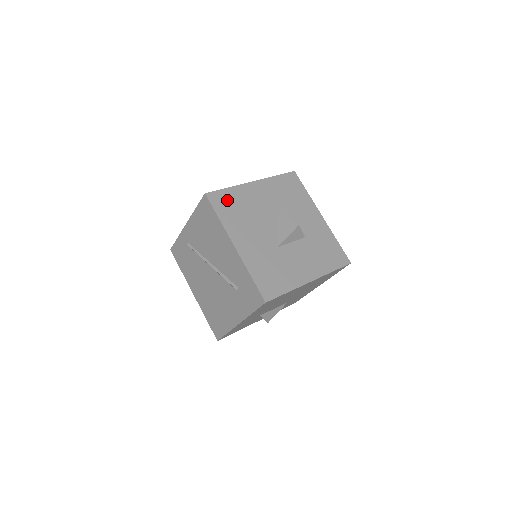
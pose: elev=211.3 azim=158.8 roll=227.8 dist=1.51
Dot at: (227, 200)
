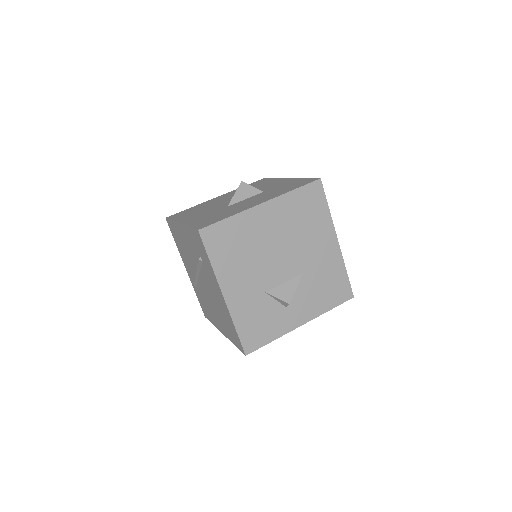
Dot at: (185, 212)
